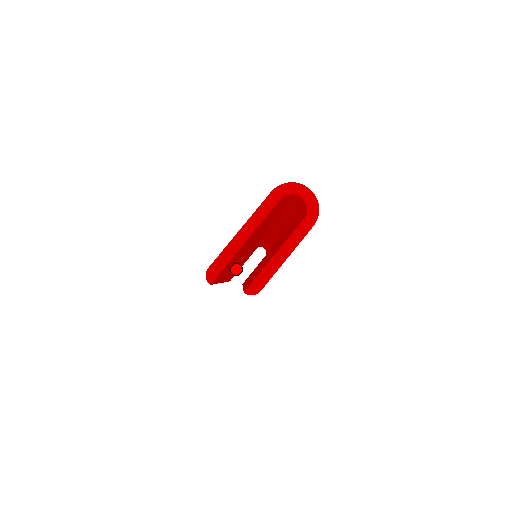
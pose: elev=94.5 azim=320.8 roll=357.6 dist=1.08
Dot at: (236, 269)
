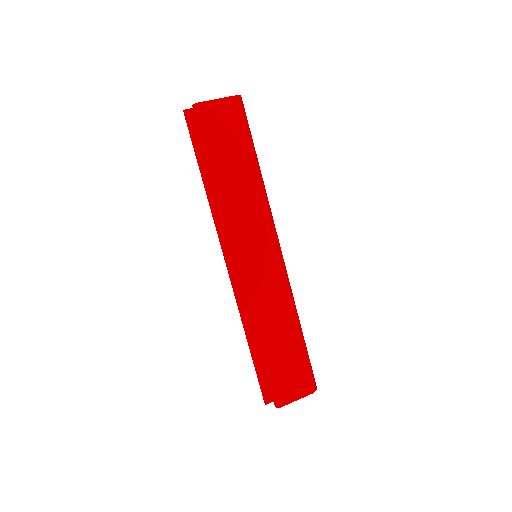
Dot at: occluded
